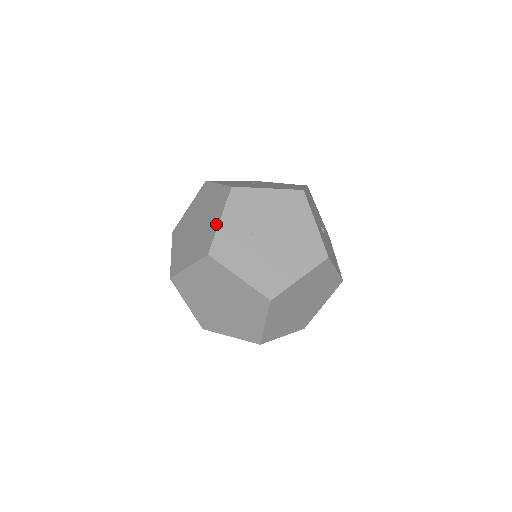
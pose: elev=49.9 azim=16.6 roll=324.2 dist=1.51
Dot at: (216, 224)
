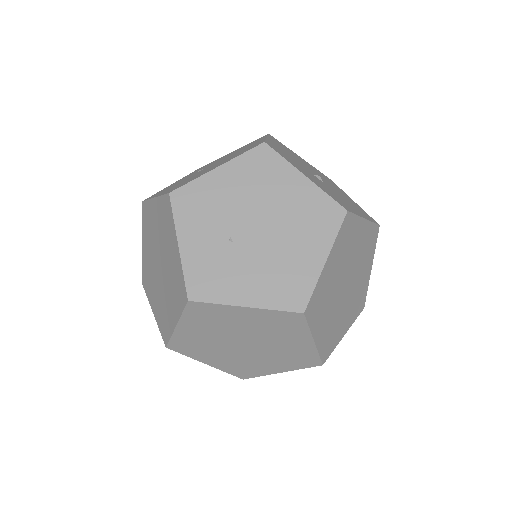
Dot at: (177, 253)
